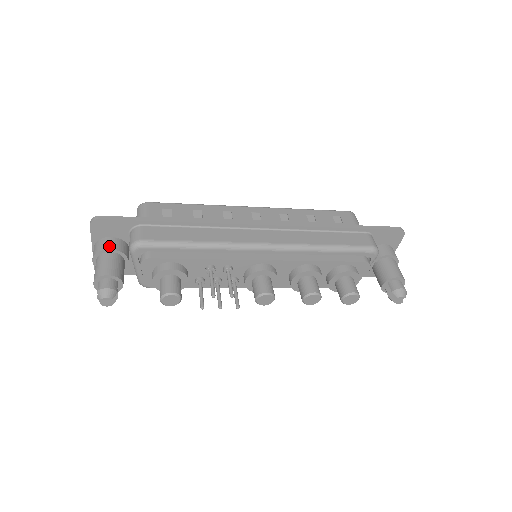
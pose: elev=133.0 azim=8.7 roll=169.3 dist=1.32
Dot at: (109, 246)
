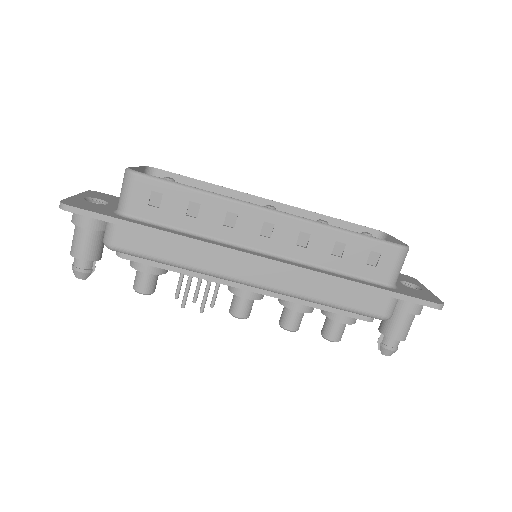
Dot at: (85, 224)
